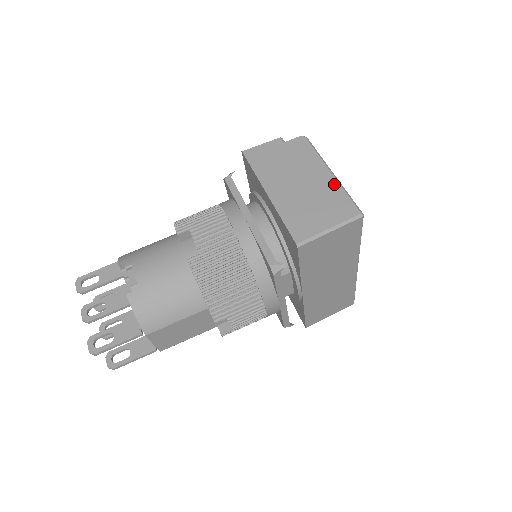
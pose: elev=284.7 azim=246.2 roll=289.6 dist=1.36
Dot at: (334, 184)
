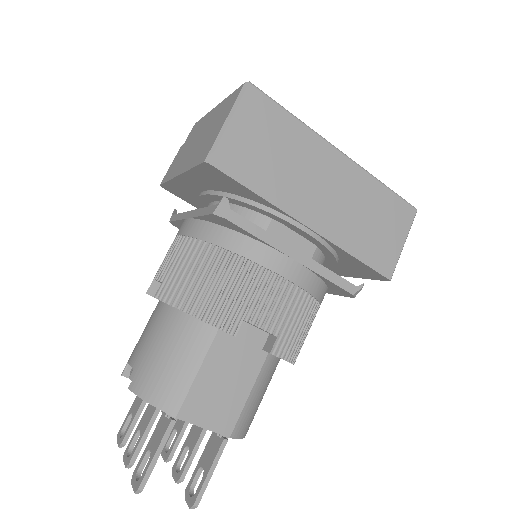
Dot at: (220, 105)
